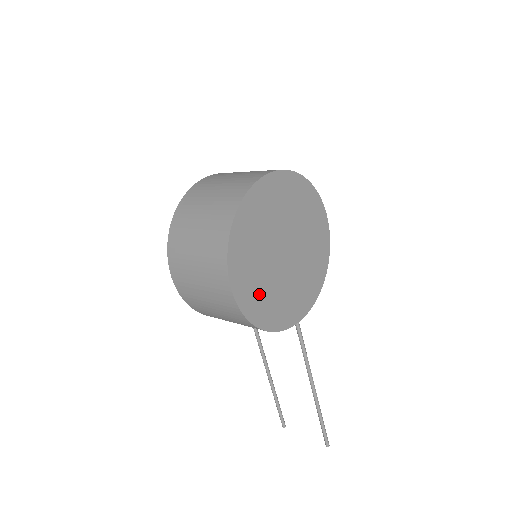
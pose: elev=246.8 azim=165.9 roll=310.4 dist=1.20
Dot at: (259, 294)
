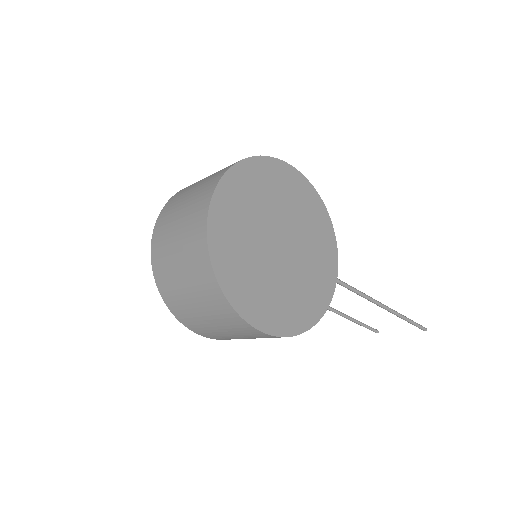
Dot at: (288, 305)
